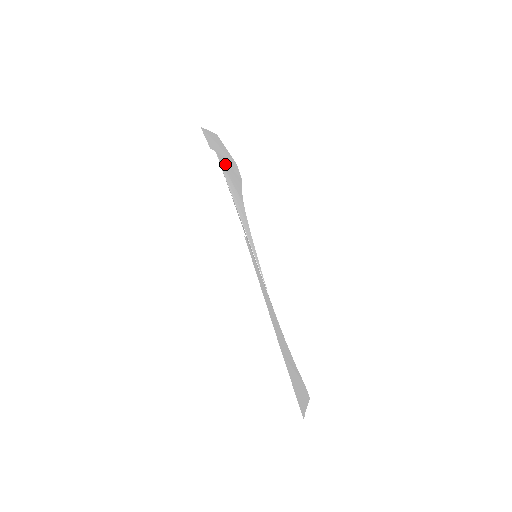
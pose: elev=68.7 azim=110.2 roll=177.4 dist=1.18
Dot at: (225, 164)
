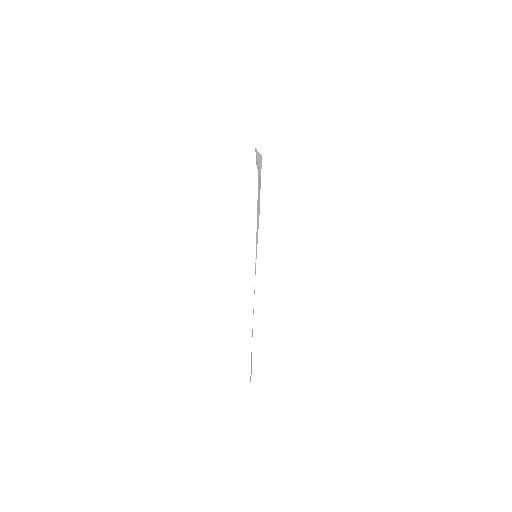
Dot at: occluded
